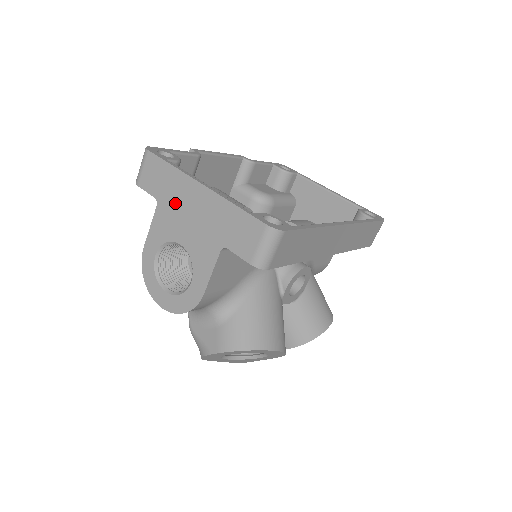
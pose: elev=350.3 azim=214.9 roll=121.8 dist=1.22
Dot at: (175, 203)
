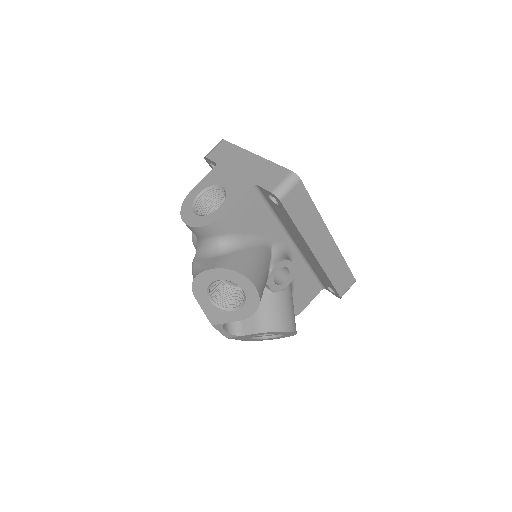
Dot at: (230, 164)
